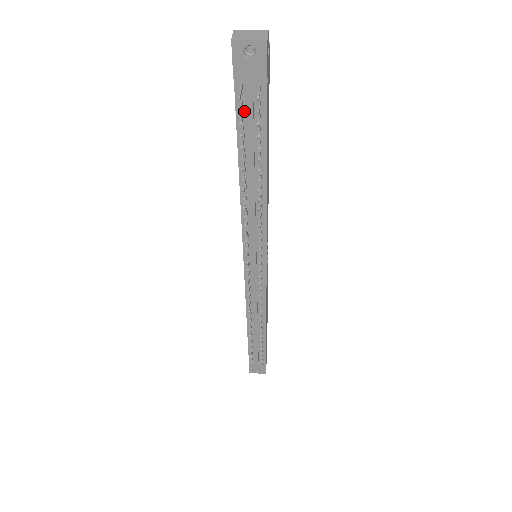
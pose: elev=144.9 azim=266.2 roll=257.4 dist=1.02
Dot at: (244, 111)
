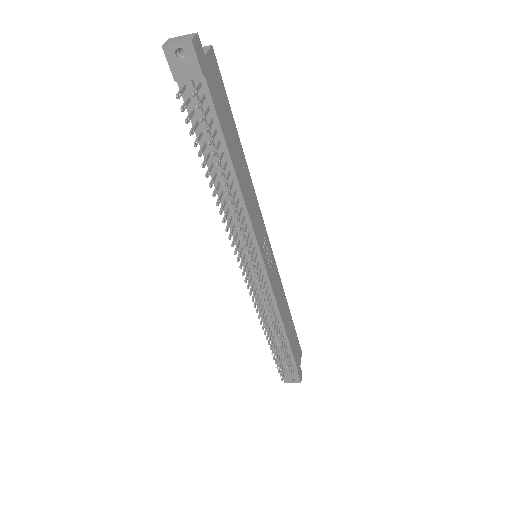
Dot at: (195, 111)
